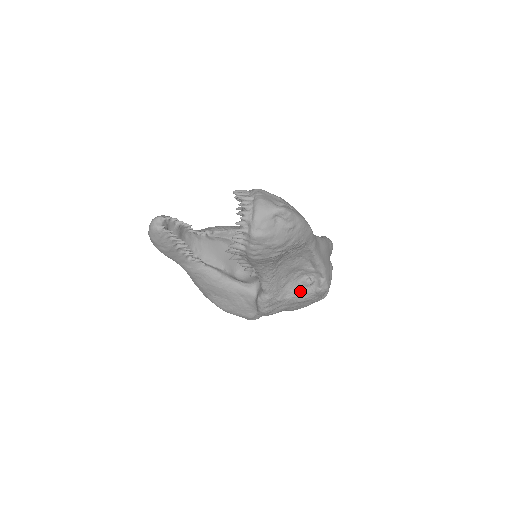
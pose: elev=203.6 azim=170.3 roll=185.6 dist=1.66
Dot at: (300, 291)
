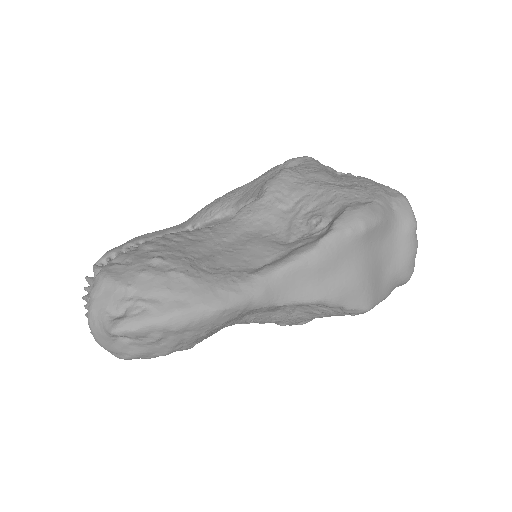
Dot at: (326, 311)
